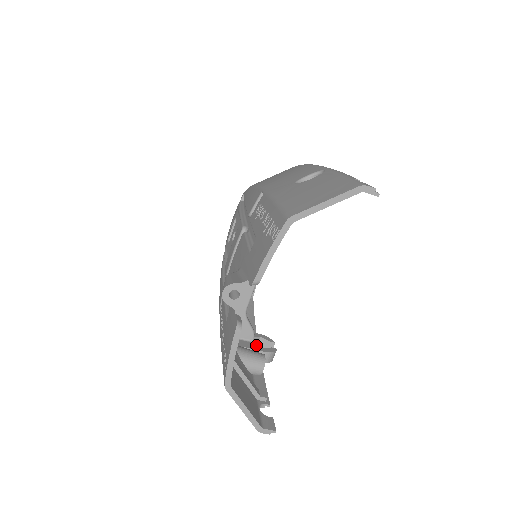
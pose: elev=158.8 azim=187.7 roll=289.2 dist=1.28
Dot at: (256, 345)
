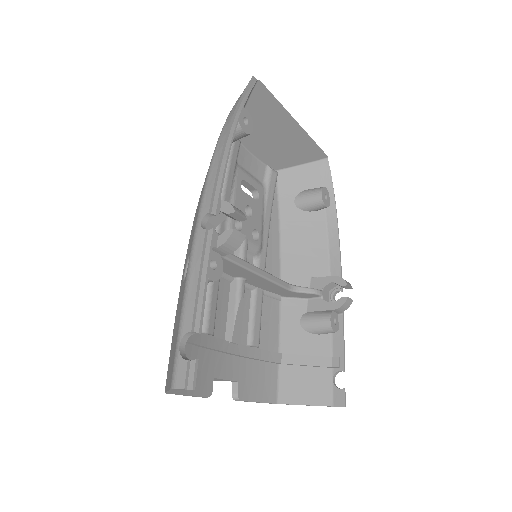
Dot at: (324, 302)
